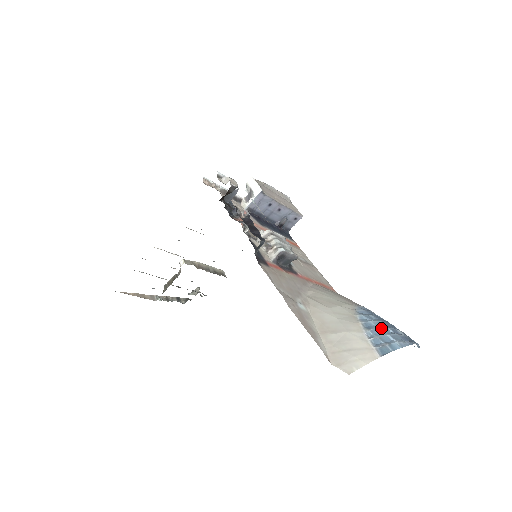
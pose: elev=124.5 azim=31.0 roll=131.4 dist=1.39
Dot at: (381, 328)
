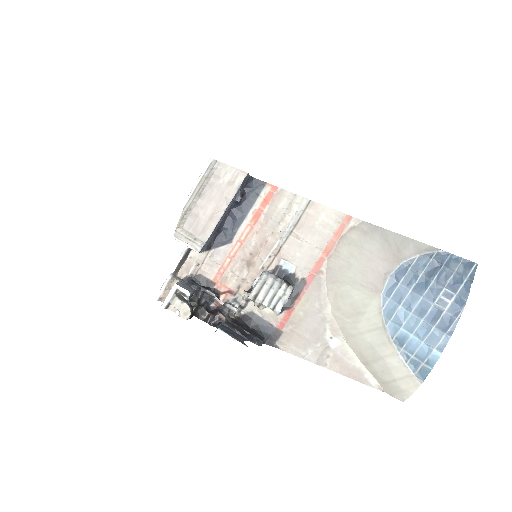
Dot at: (414, 334)
